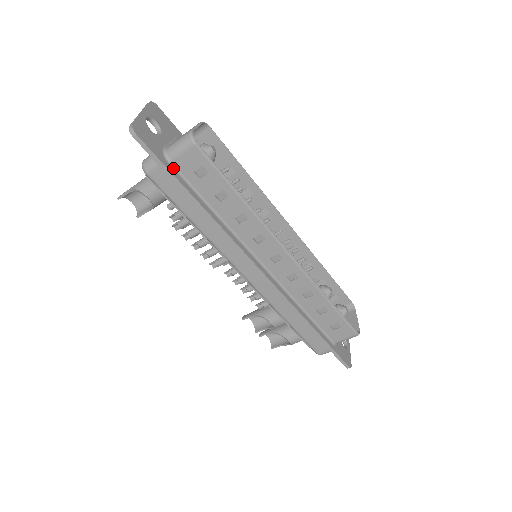
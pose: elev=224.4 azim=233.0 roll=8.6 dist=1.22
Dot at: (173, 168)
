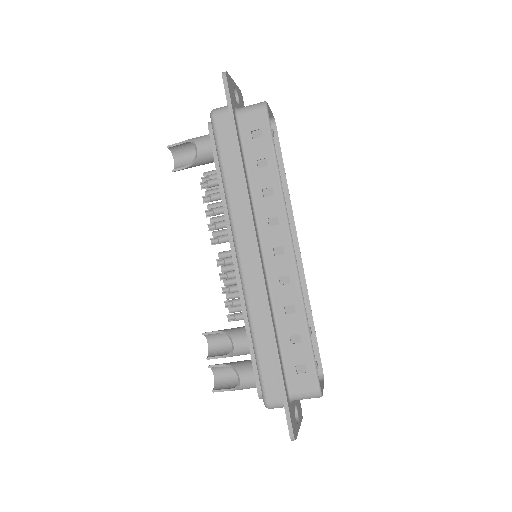
Dot at: (236, 120)
